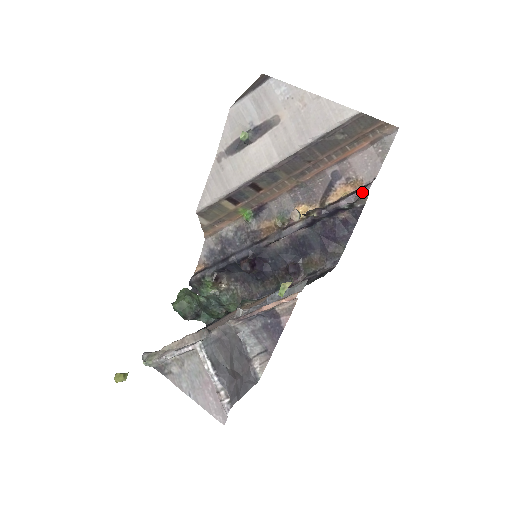
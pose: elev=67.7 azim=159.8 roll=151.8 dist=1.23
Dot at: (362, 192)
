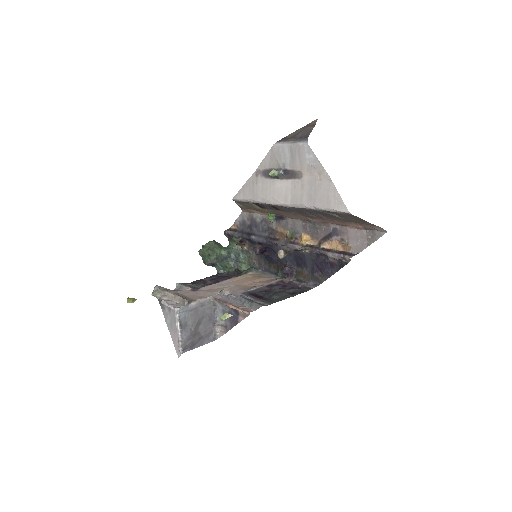
Dot at: (345, 257)
